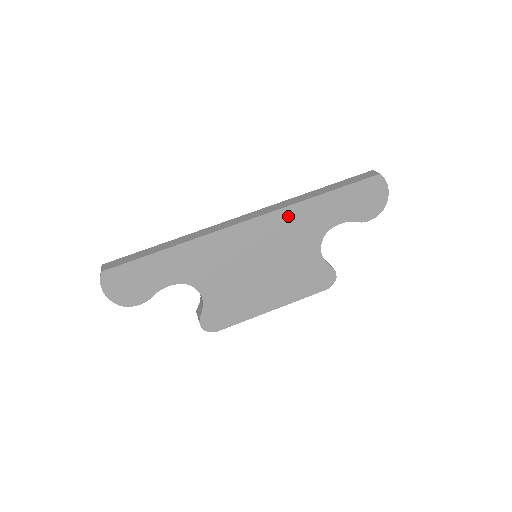
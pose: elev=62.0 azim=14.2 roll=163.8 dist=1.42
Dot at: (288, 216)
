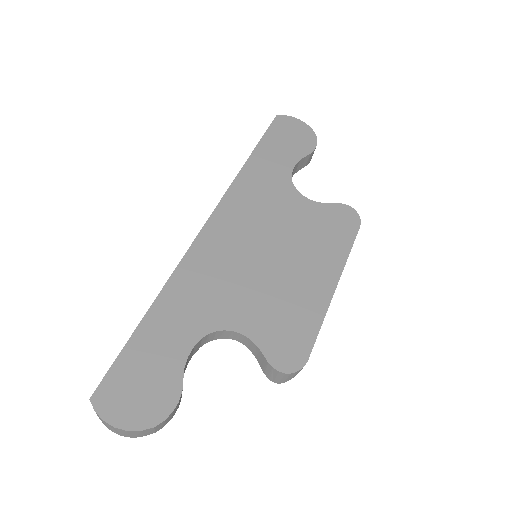
Dot at: (239, 194)
